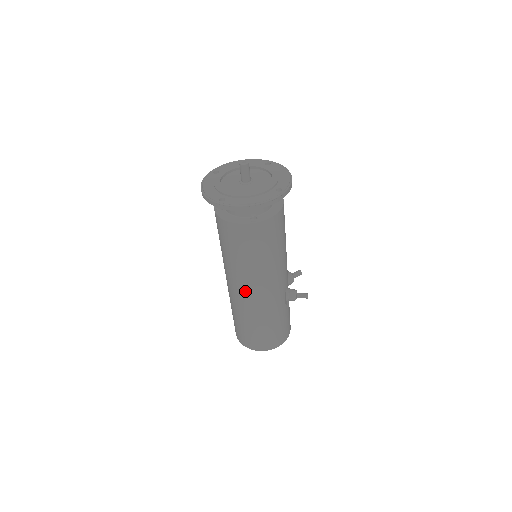
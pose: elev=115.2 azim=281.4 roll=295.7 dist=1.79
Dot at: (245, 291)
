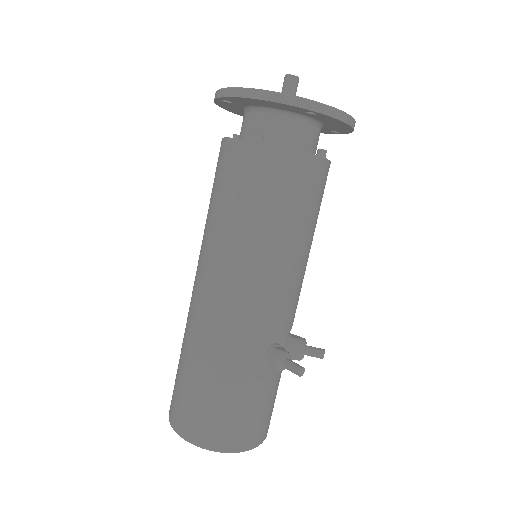
Dot at: (202, 283)
